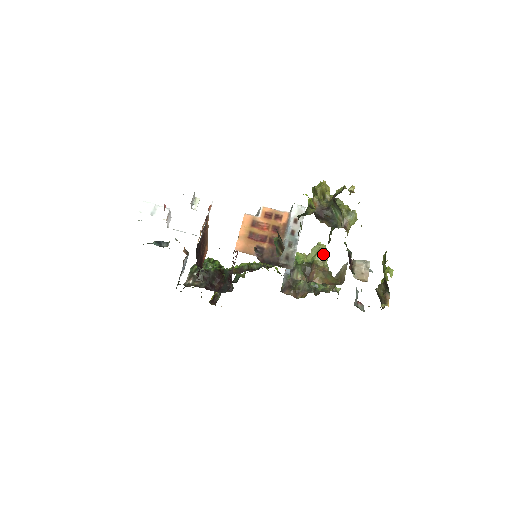
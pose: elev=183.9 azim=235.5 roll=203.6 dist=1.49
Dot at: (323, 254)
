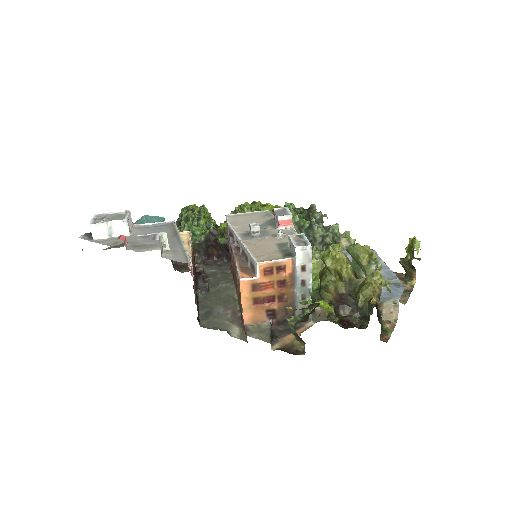
Dot at: occluded
